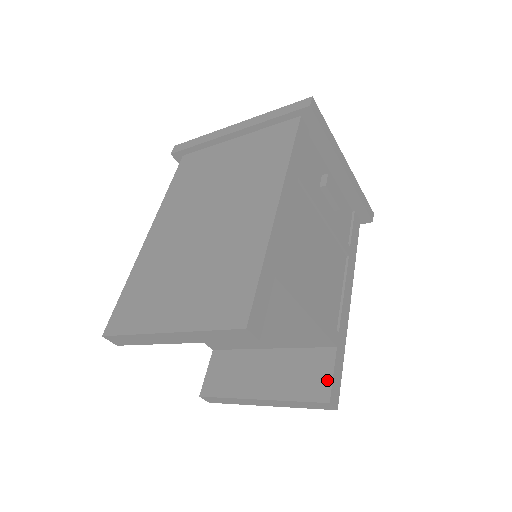
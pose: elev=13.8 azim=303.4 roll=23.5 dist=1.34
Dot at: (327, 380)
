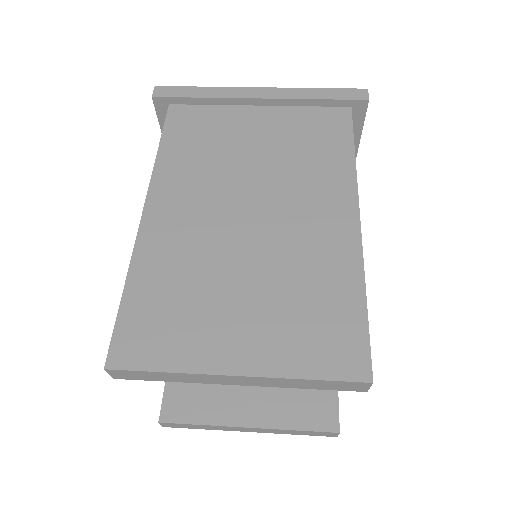
Dot at: (332, 406)
